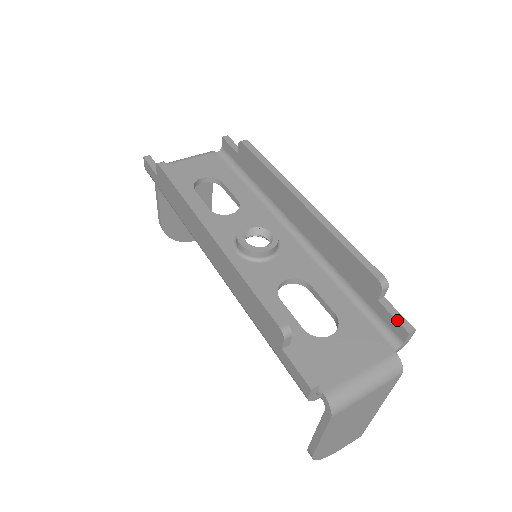
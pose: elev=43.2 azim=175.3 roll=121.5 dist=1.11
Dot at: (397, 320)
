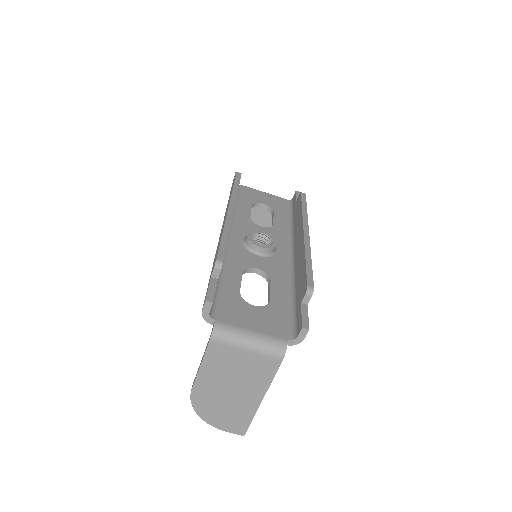
Dot at: (302, 318)
